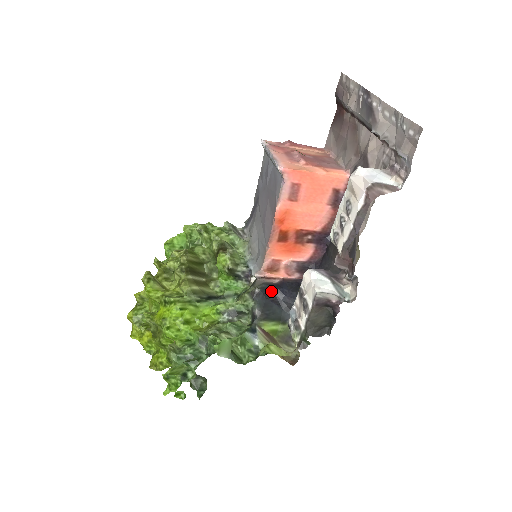
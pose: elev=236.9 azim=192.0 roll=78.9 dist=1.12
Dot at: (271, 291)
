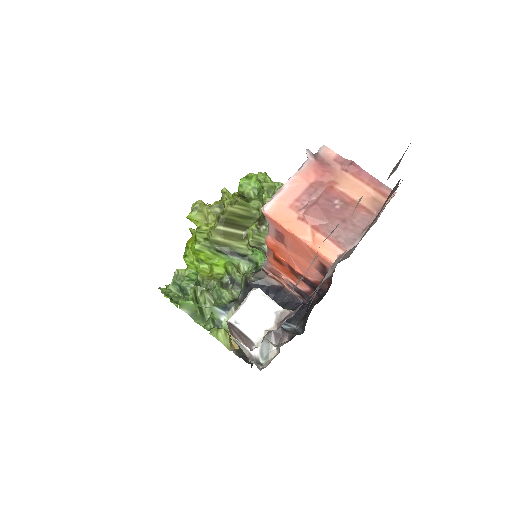
Dot at: (263, 290)
